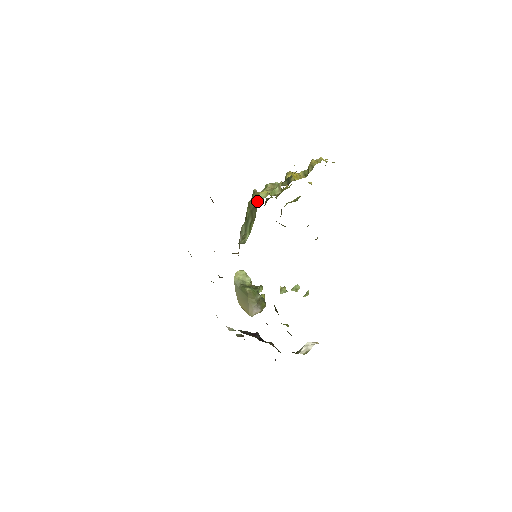
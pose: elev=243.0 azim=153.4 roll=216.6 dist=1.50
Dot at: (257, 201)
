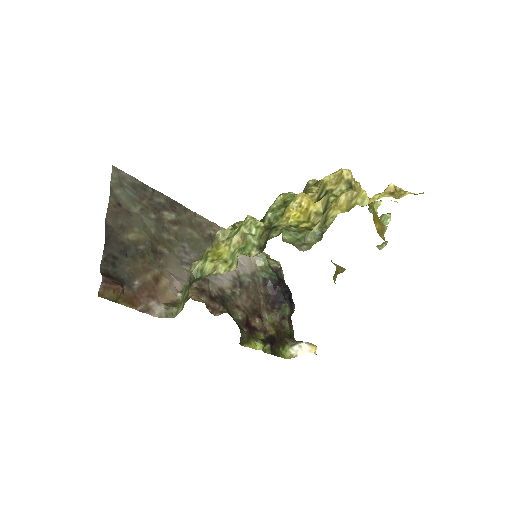
Dot at: (197, 274)
